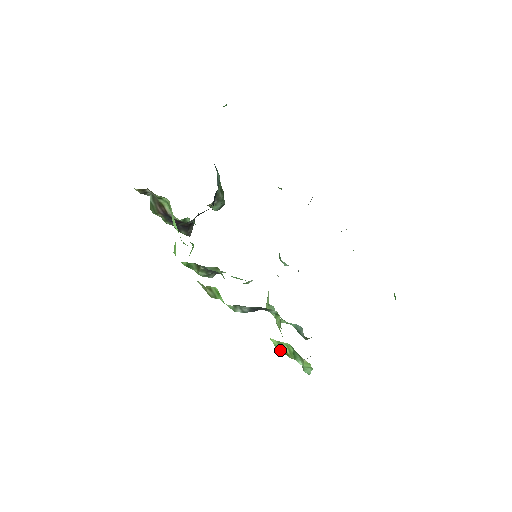
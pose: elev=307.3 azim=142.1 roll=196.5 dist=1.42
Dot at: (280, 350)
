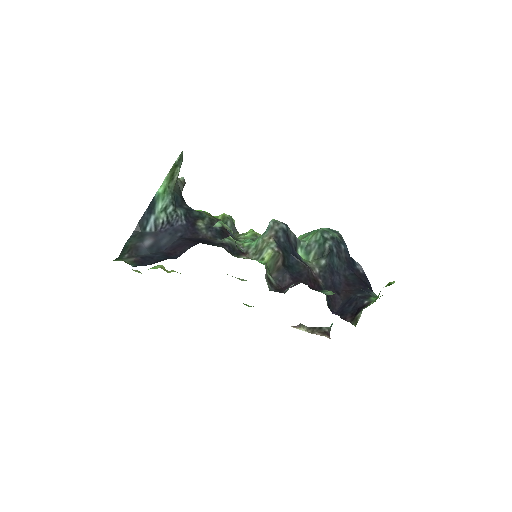
Dot at: occluded
